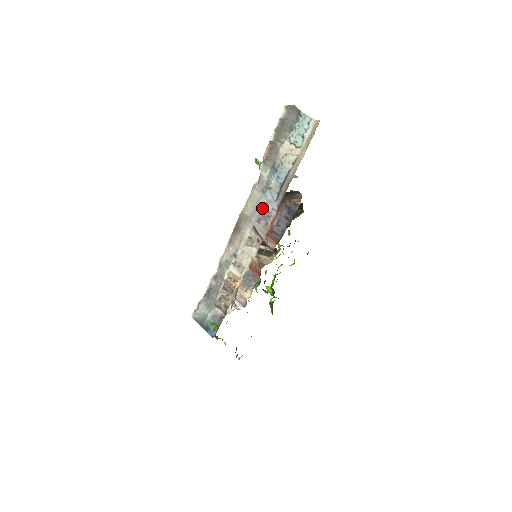
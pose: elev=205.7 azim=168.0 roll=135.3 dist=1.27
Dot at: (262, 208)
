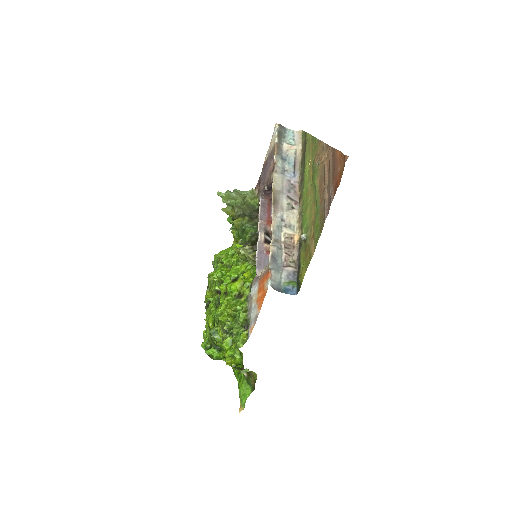
Dot at: (287, 183)
